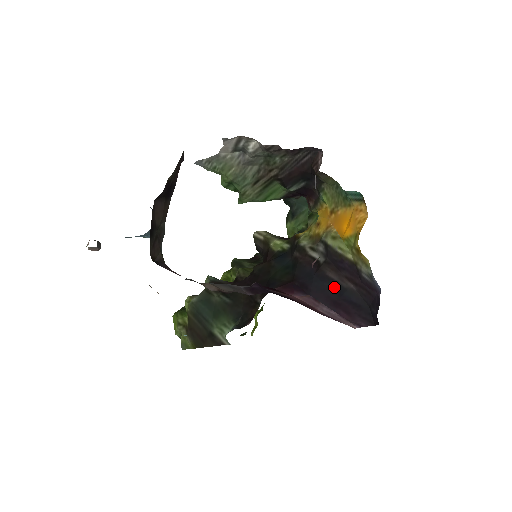
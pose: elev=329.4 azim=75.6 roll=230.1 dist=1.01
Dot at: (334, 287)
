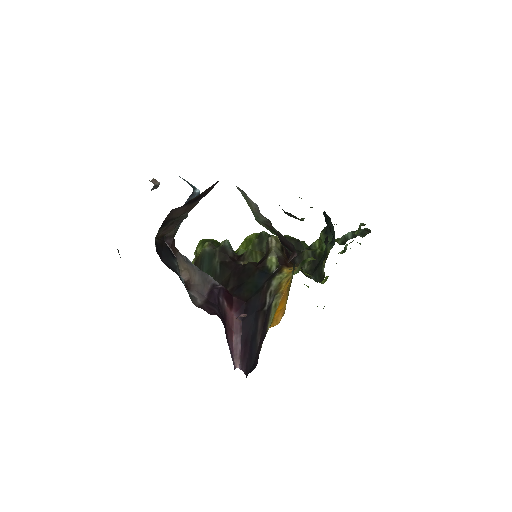
Dot at: (254, 332)
